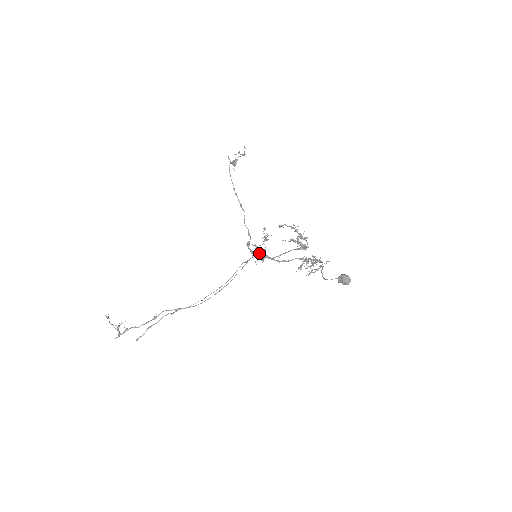
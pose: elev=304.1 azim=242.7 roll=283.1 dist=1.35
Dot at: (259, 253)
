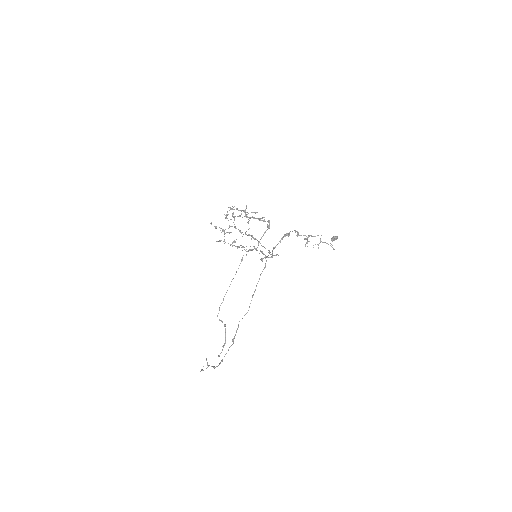
Dot at: occluded
